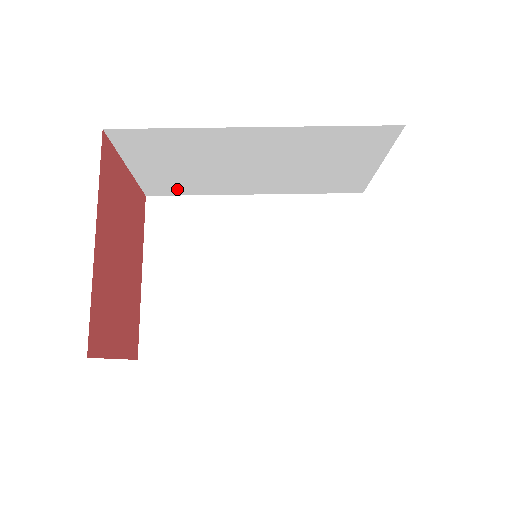
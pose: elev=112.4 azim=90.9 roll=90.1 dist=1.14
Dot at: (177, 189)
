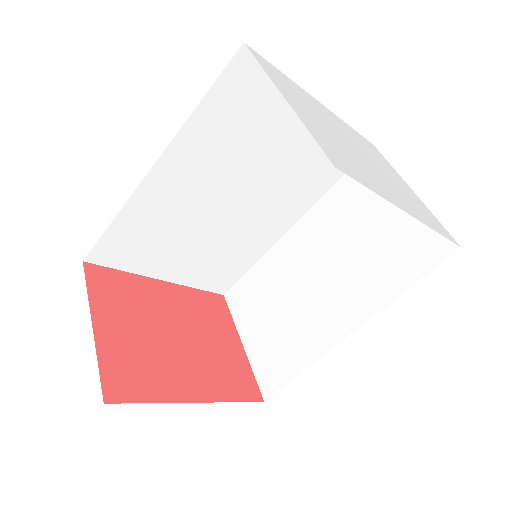
Dot at: occluded
